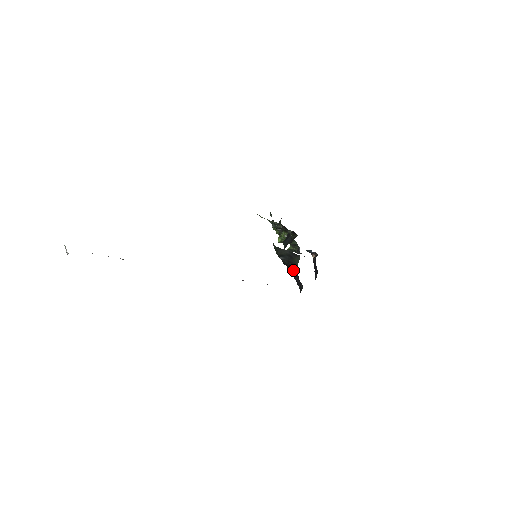
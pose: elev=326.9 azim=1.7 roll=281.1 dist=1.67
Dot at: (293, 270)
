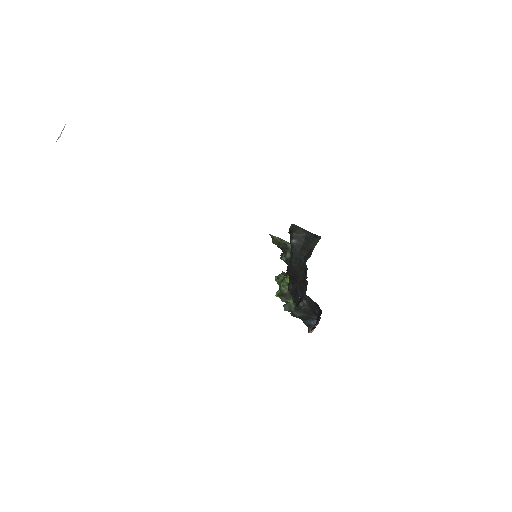
Dot at: (300, 271)
